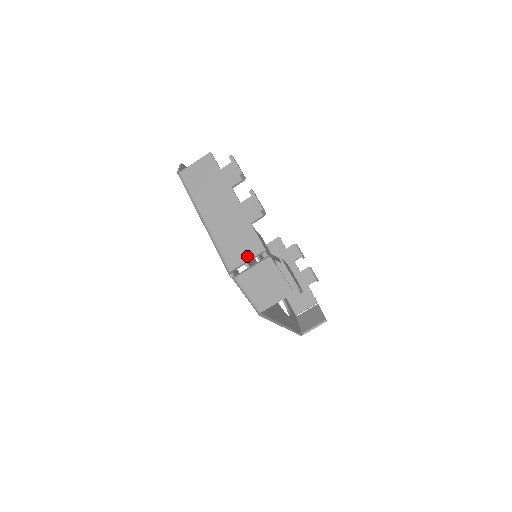
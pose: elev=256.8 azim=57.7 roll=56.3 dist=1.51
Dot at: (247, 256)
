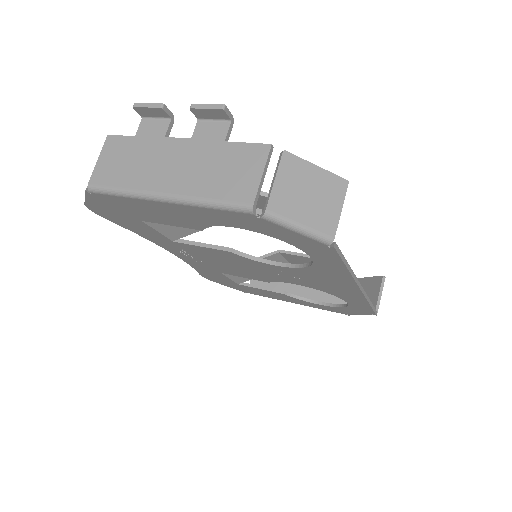
Dot at: (256, 171)
